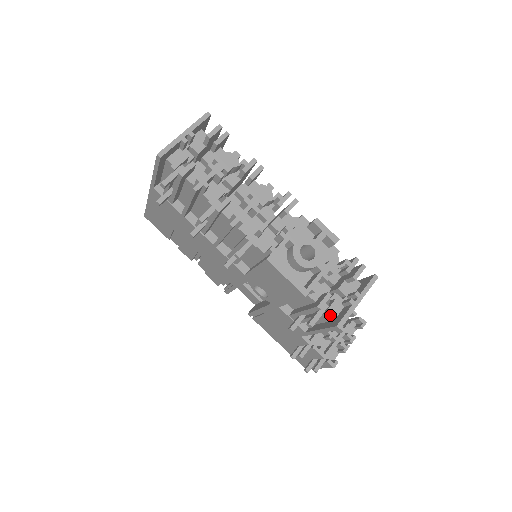
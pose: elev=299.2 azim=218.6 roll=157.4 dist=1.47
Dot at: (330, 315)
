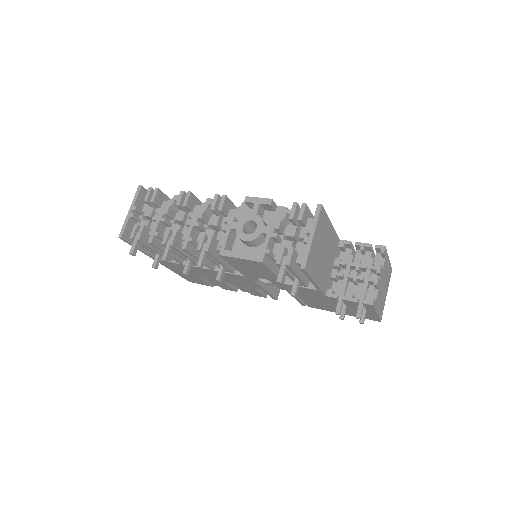
Dot at: occluded
